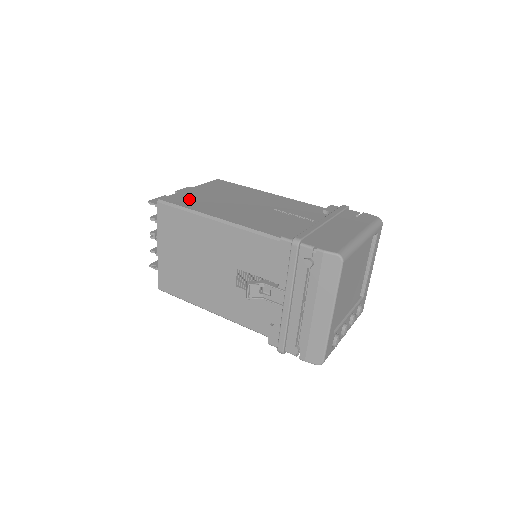
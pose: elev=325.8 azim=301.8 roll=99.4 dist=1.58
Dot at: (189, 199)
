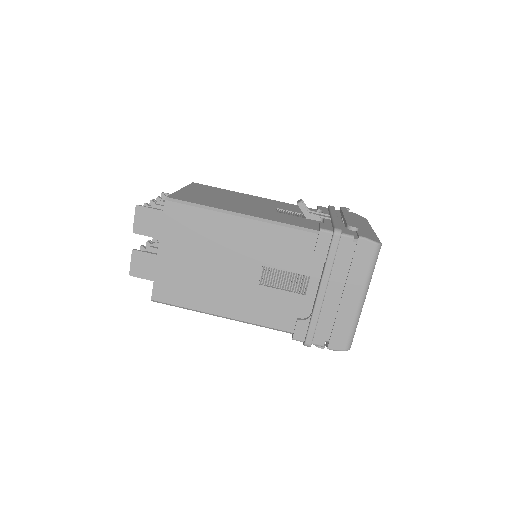
Dot at: (176, 286)
